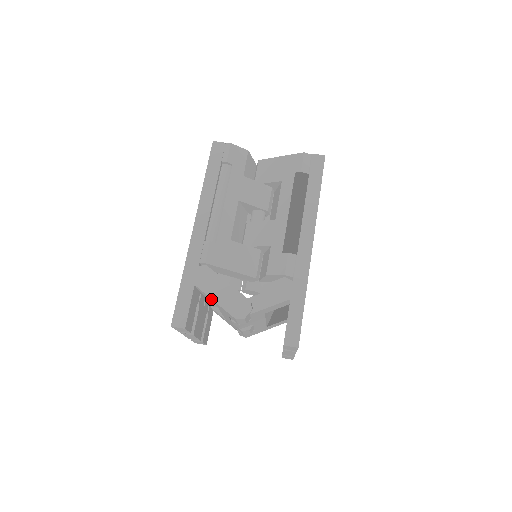
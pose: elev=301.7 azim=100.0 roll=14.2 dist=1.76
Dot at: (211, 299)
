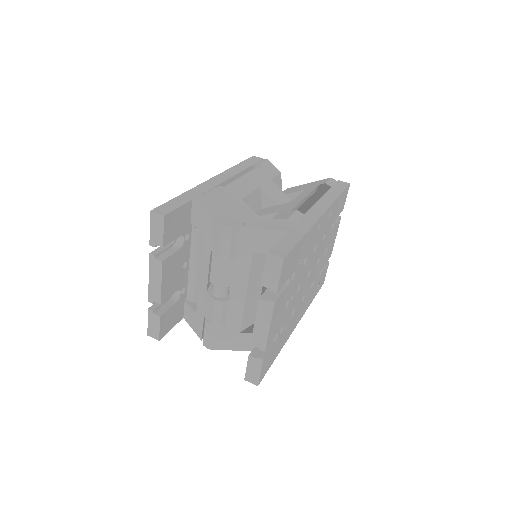
Dot at: (203, 213)
